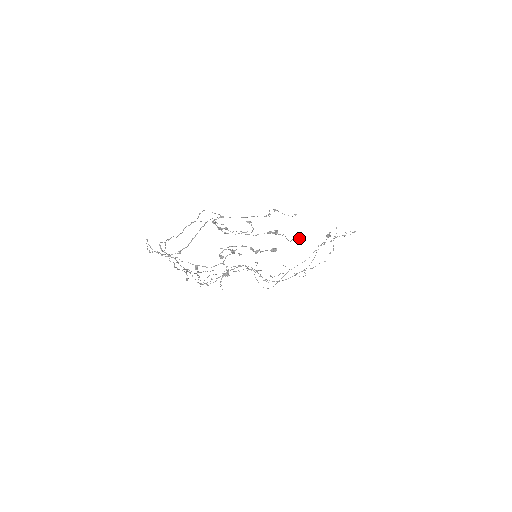
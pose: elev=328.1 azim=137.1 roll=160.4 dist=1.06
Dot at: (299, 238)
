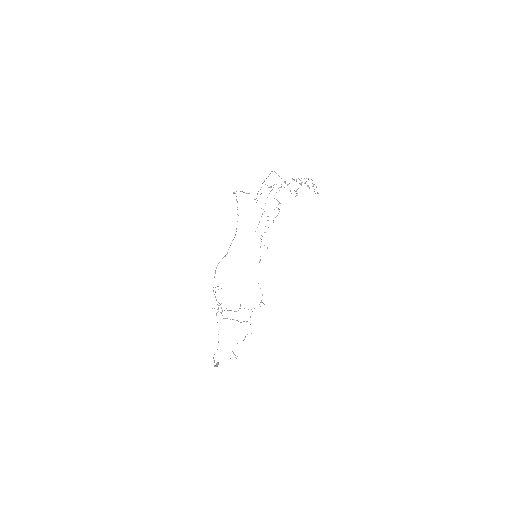
Dot at: (318, 193)
